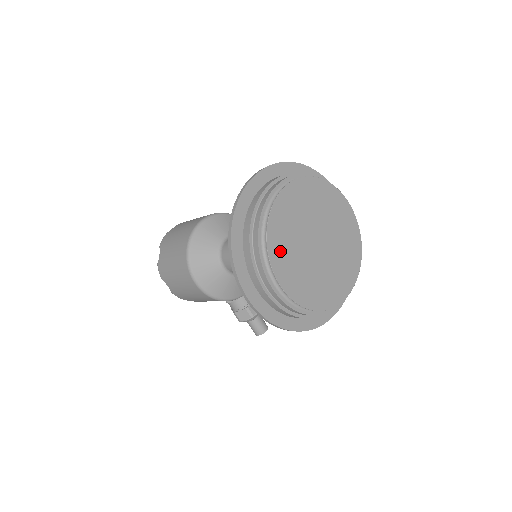
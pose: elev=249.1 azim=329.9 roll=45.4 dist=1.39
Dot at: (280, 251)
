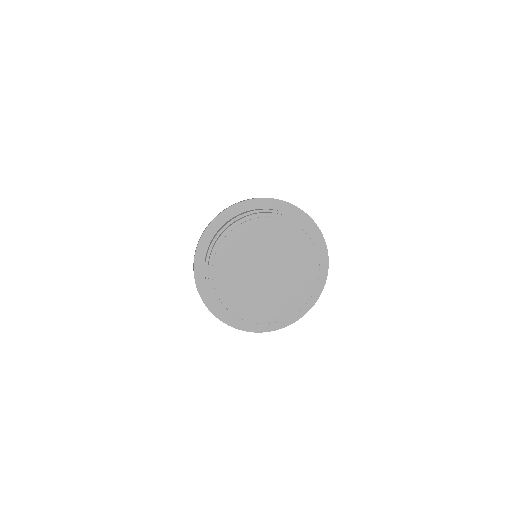
Dot at: (244, 307)
